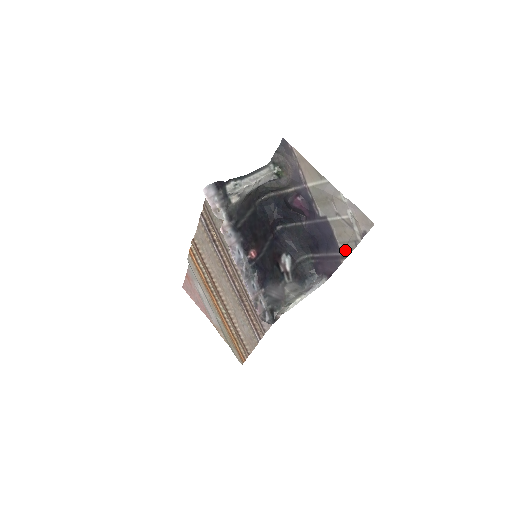
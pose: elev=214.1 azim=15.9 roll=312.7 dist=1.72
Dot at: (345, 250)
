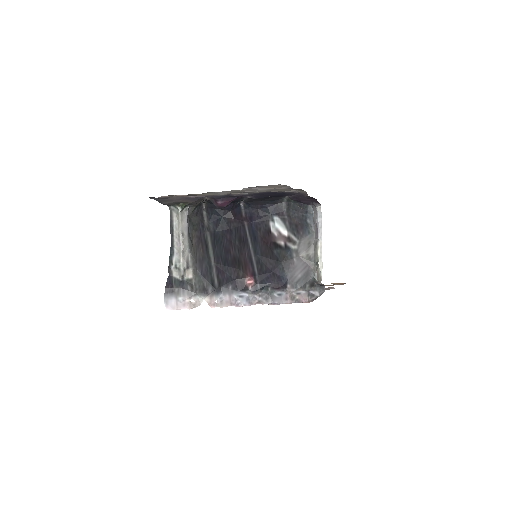
Dot at: (299, 191)
